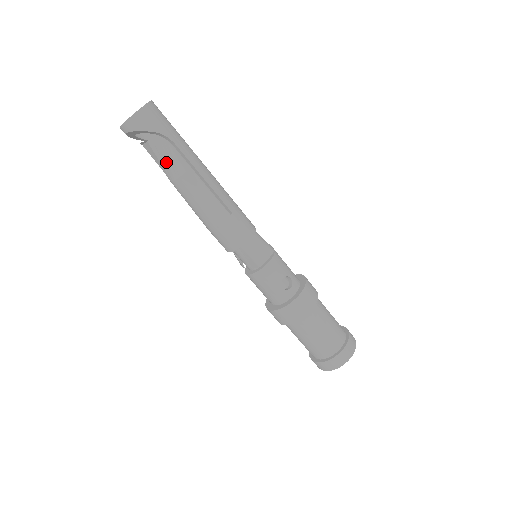
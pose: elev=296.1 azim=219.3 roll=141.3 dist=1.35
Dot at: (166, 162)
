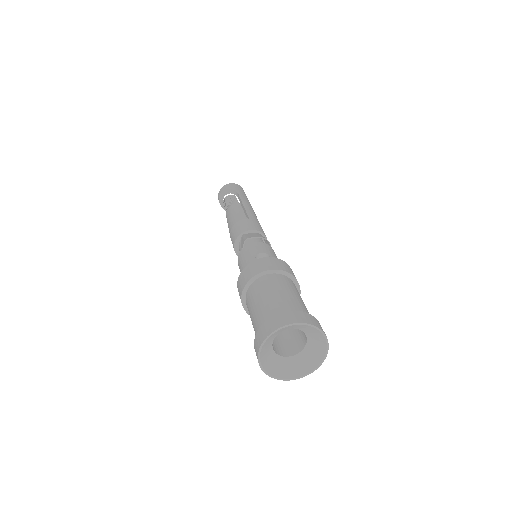
Dot at: (228, 203)
